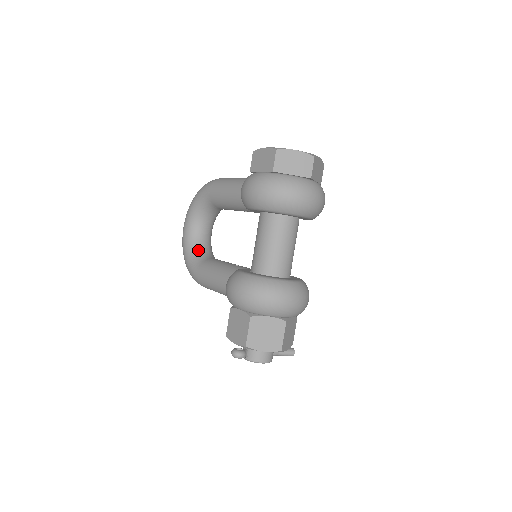
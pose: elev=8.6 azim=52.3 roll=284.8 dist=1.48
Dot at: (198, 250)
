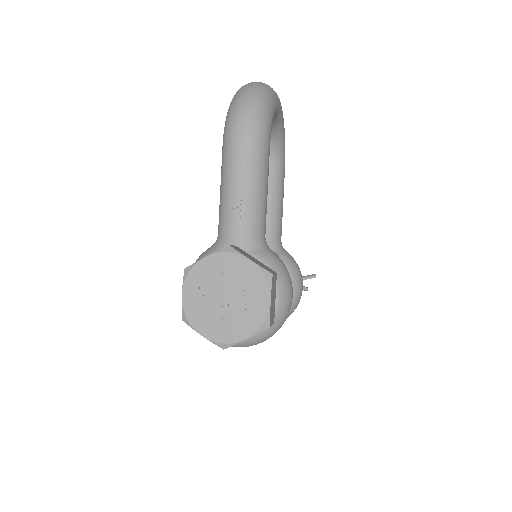
Dot at: occluded
